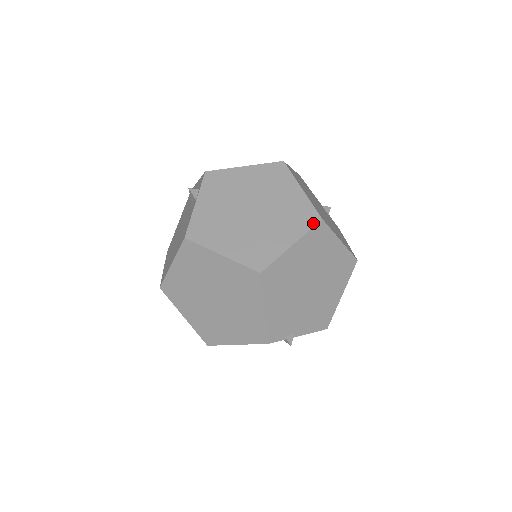
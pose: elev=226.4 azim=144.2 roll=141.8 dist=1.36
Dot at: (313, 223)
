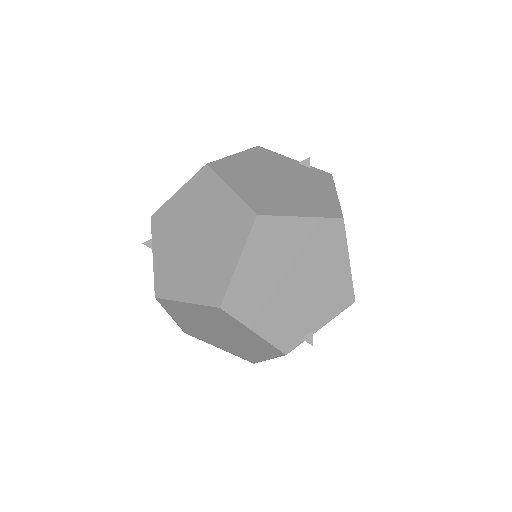
Dot at: (249, 225)
